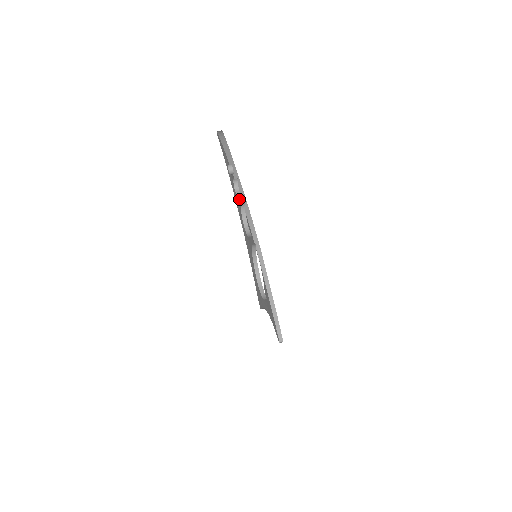
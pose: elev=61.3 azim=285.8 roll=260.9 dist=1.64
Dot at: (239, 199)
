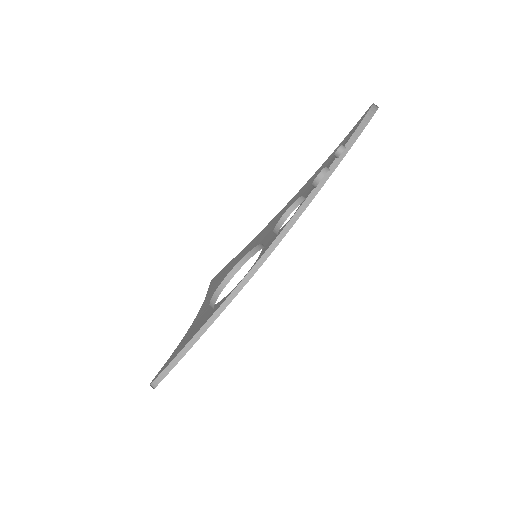
Dot at: (307, 192)
